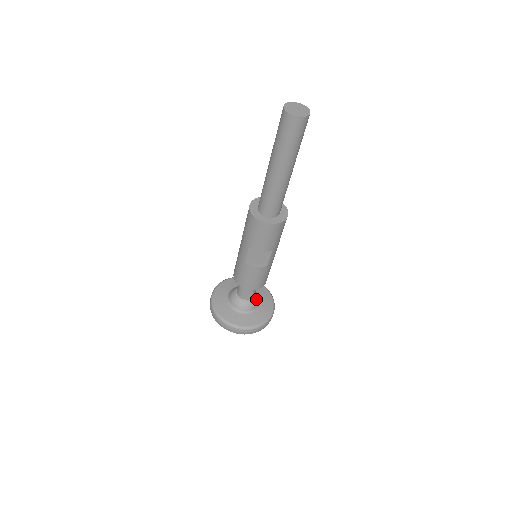
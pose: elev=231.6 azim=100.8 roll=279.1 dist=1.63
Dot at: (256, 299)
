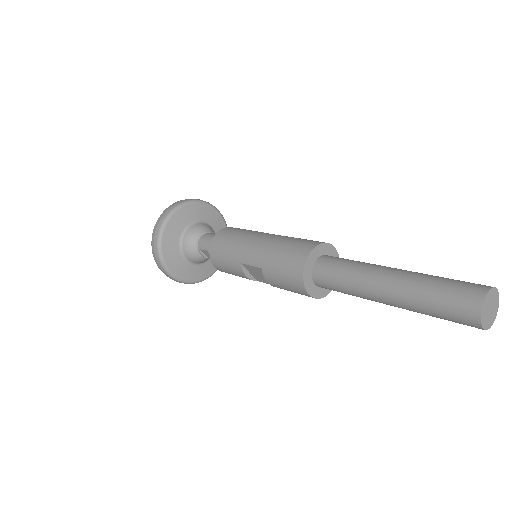
Dot at: occluded
